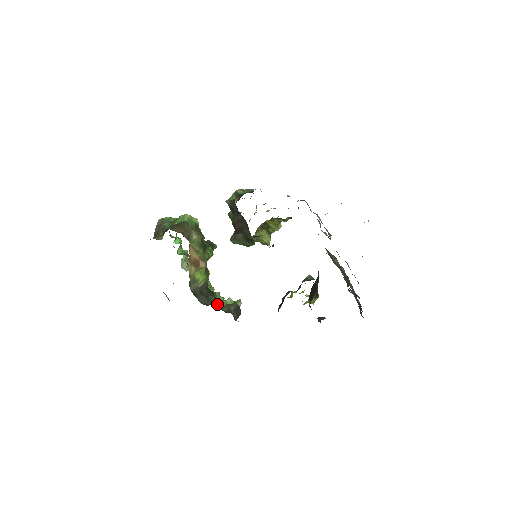
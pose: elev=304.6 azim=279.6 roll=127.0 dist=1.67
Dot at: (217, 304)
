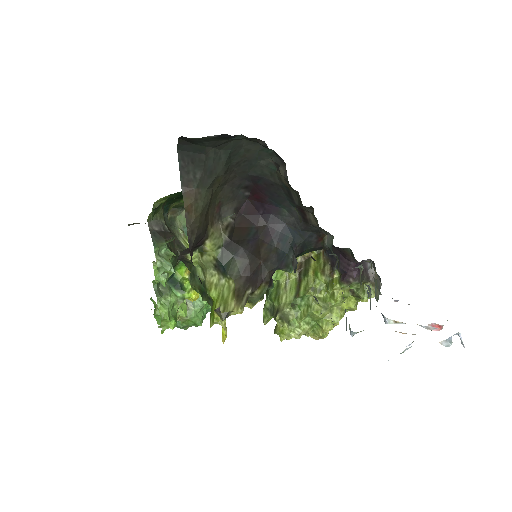
Dot at: (168, 221)
